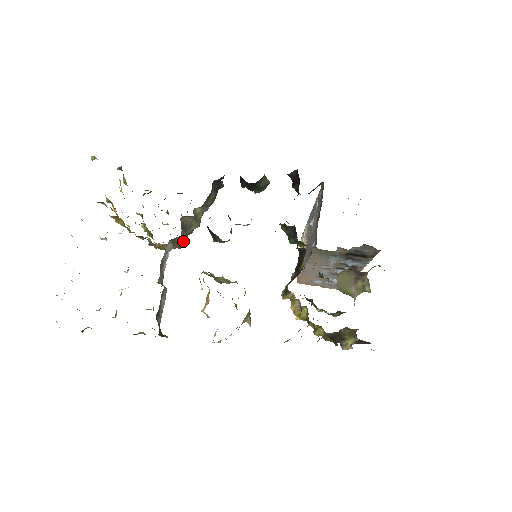
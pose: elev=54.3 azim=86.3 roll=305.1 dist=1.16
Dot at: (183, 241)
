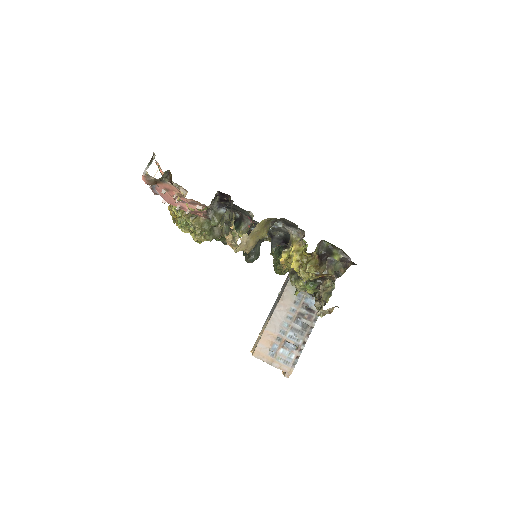
Dot at: (220, 216)
